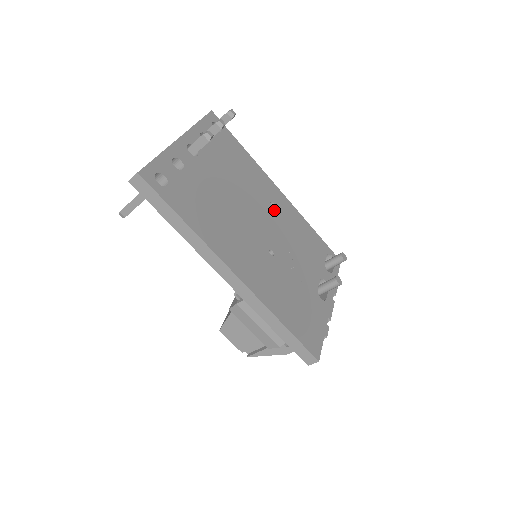
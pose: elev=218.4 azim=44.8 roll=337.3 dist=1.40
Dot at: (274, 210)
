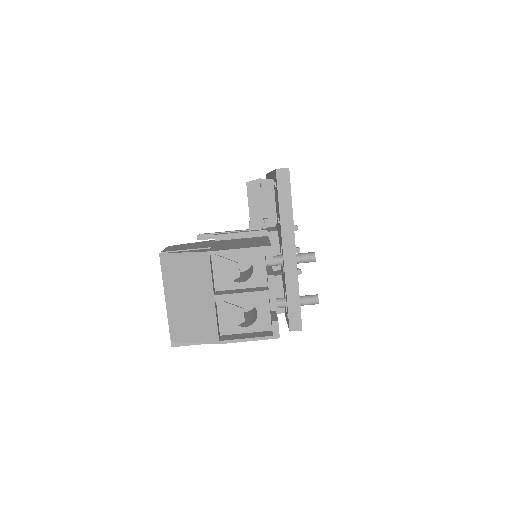
Dot at: occluded
